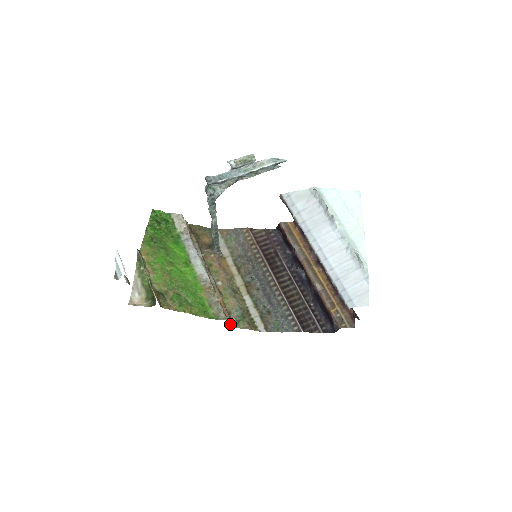
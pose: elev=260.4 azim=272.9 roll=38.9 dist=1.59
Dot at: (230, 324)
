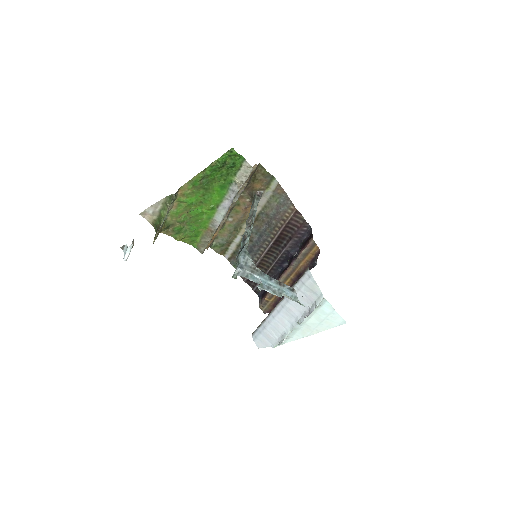
Dot at: occluded
